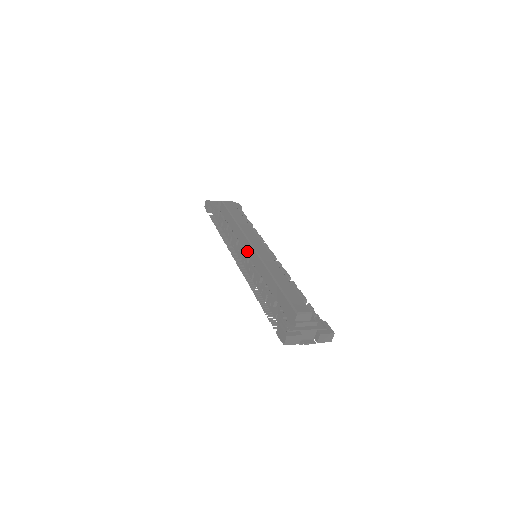
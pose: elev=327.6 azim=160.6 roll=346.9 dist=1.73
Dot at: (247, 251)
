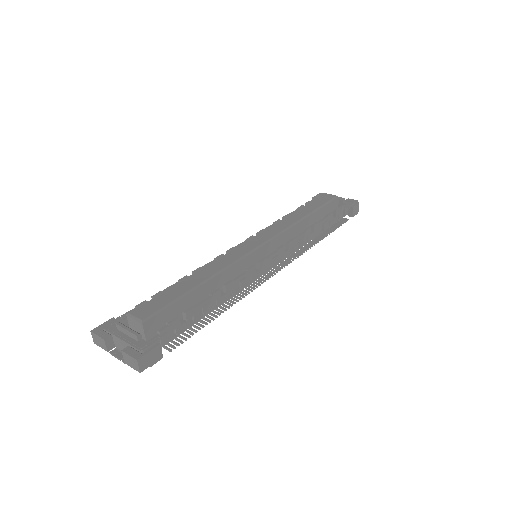
Dot at: occluded
